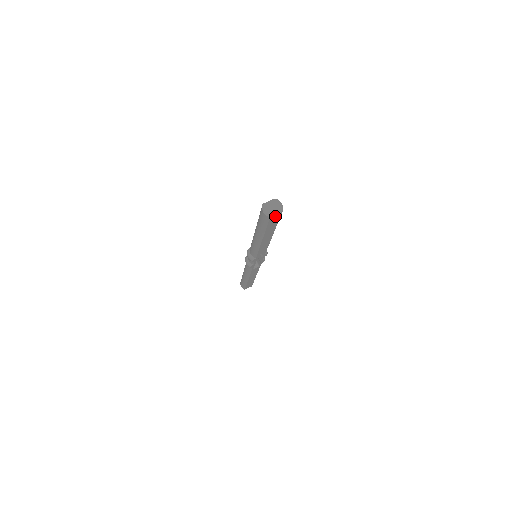
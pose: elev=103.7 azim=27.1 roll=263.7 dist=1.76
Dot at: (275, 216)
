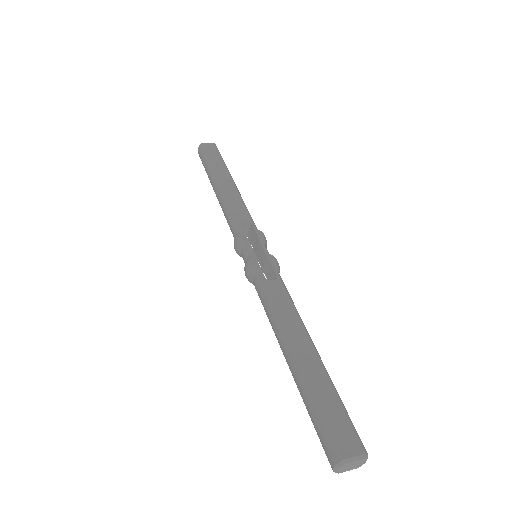
Dot at: occluded
